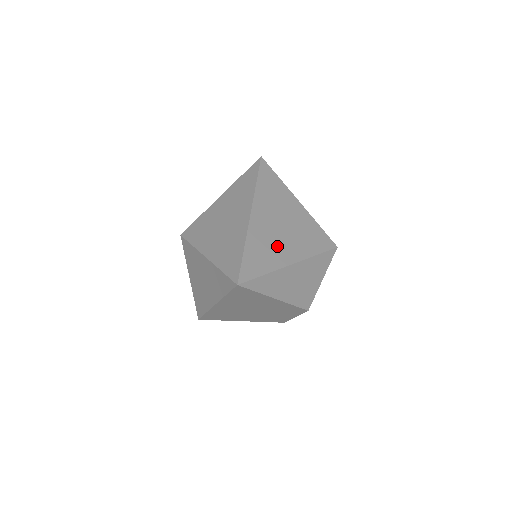
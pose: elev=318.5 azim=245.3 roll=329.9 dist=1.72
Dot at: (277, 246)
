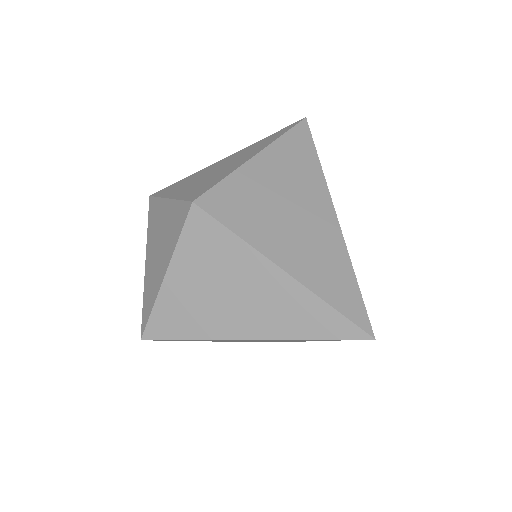
Dot at: occluded
